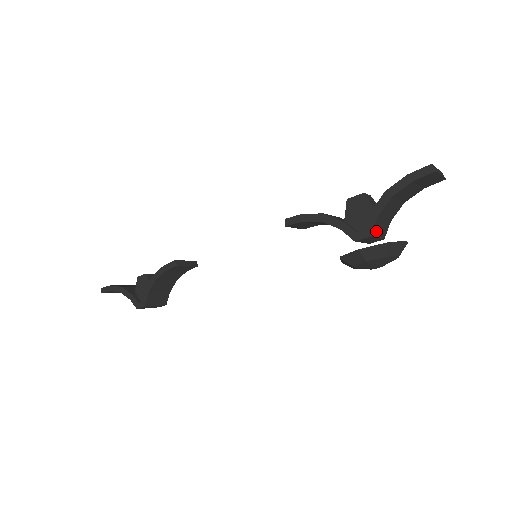
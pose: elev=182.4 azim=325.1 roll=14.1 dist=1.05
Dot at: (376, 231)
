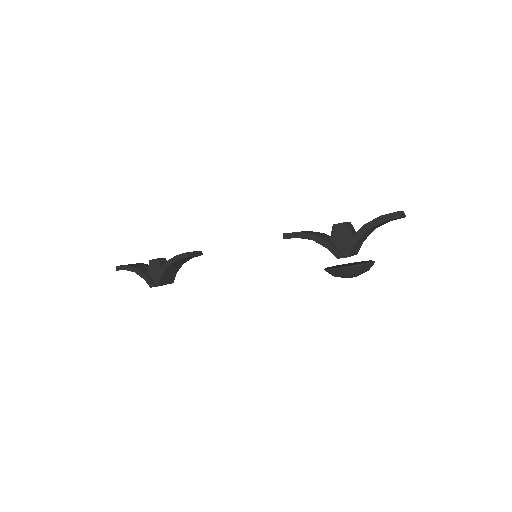
Dot at: (353, 252)
